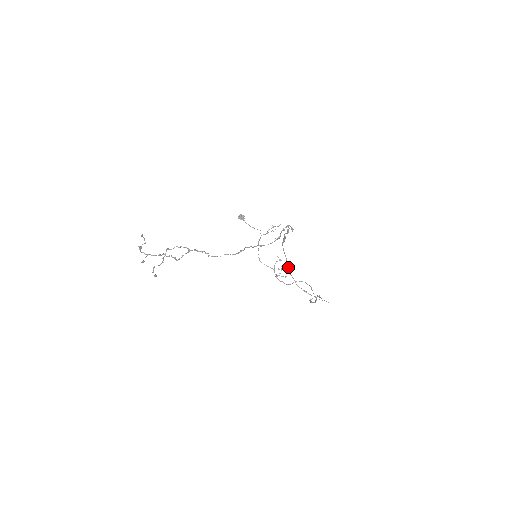
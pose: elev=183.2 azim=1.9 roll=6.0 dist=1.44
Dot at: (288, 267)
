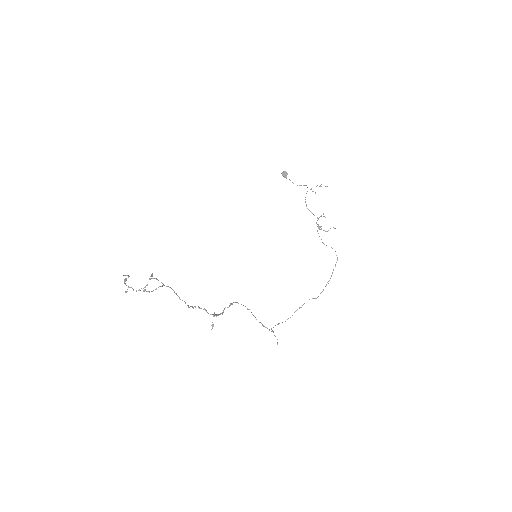
Dot at: (247, 309)
